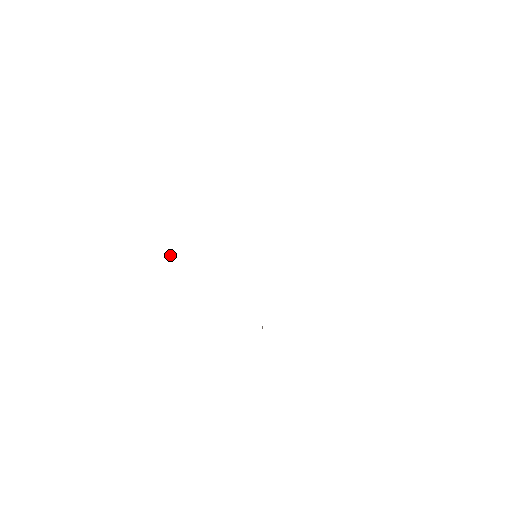
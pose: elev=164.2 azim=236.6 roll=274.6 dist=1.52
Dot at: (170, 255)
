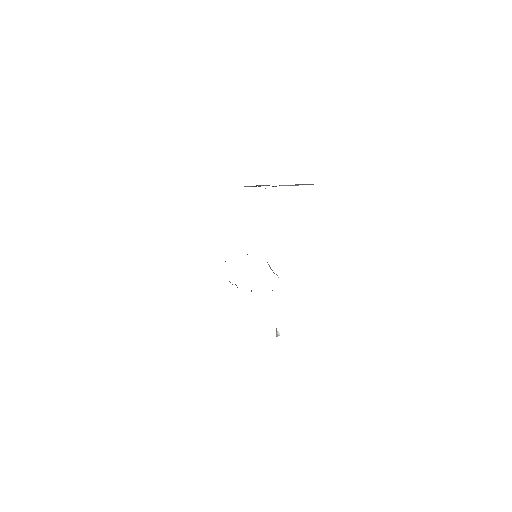
Dot at: occluded
